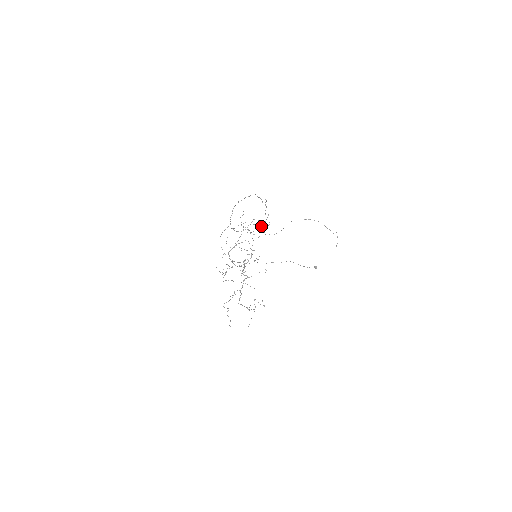
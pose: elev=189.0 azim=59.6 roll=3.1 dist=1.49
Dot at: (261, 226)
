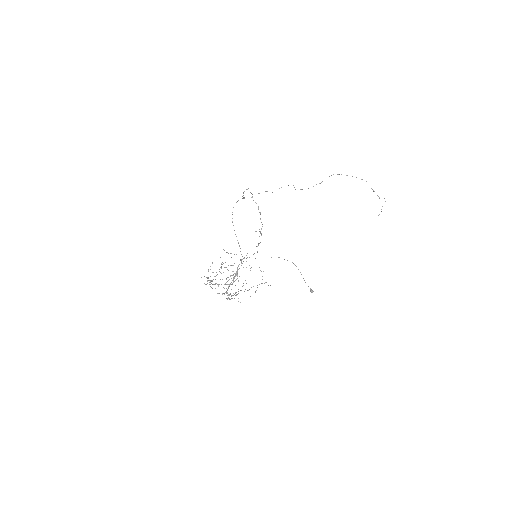
Dot at: occluded
